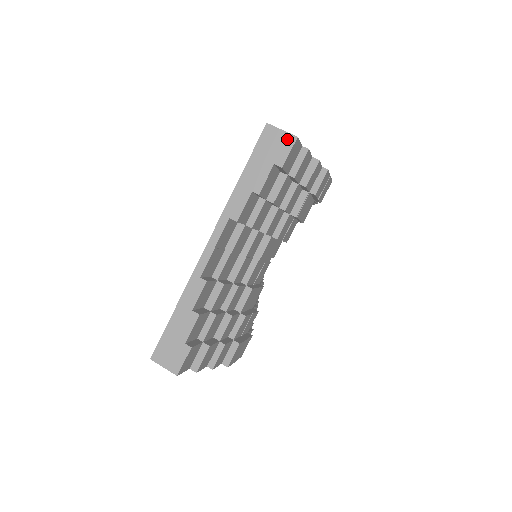
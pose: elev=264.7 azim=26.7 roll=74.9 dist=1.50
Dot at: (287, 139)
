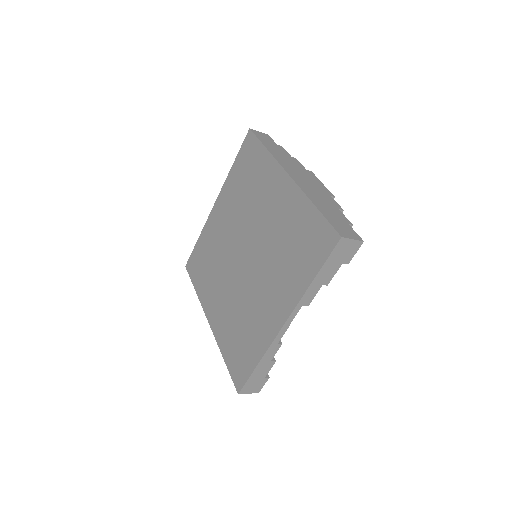
Dot at: (356, 245)
